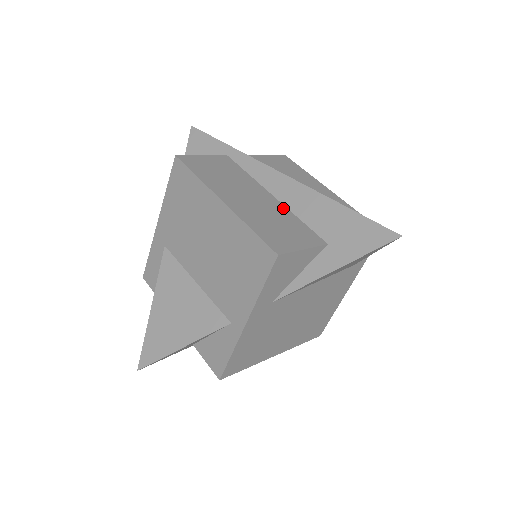
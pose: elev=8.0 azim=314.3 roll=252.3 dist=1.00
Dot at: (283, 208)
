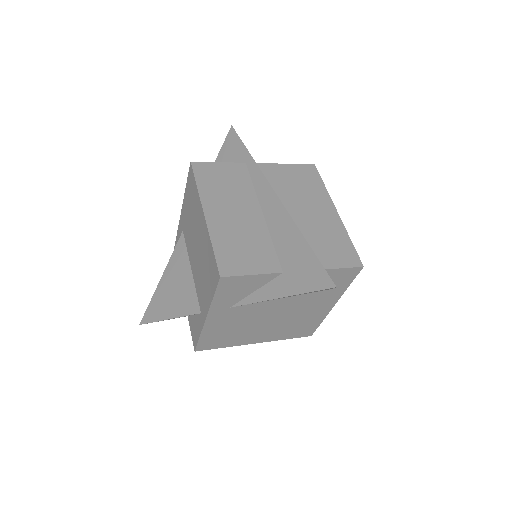
Dot at: (263, 228)
